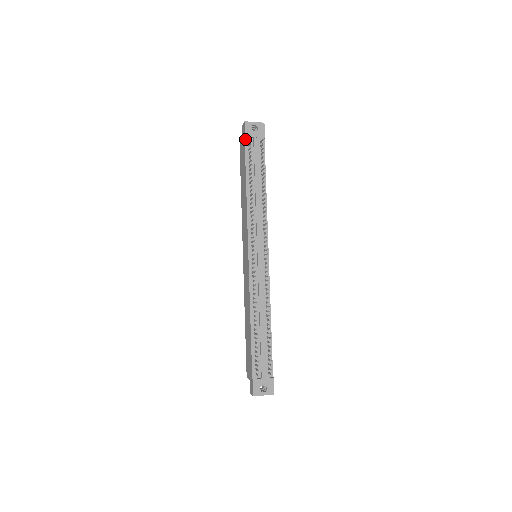
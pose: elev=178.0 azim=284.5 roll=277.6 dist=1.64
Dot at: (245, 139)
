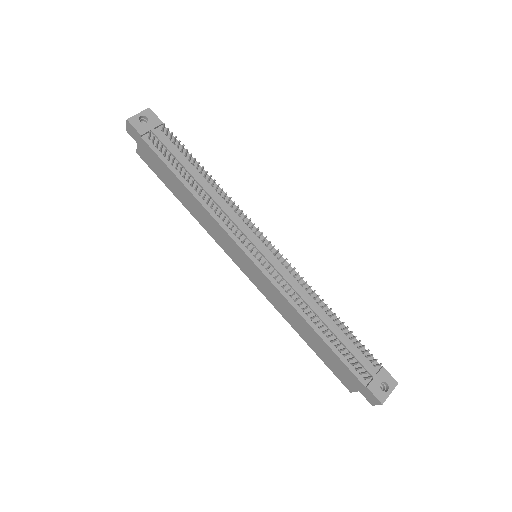
Dot at: (143, 138)
